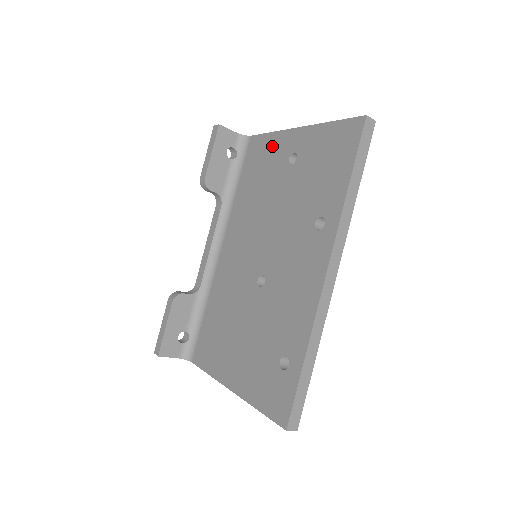
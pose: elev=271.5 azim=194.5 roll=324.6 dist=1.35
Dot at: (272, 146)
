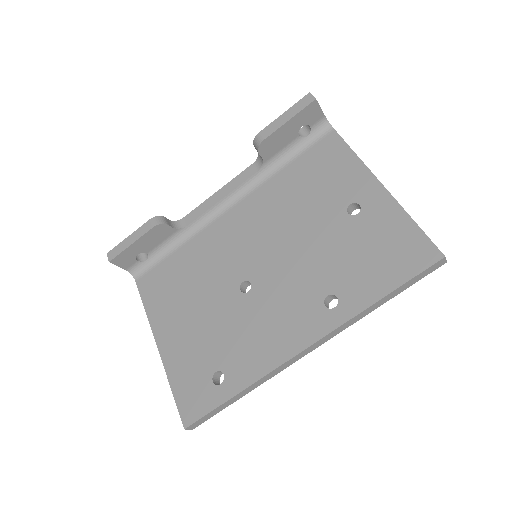
Dot at: (346, 169)
